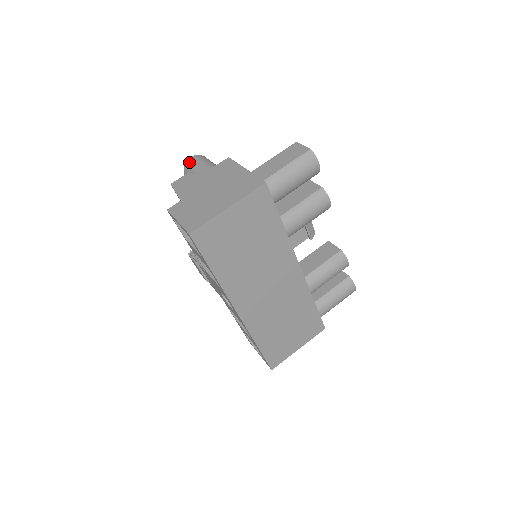
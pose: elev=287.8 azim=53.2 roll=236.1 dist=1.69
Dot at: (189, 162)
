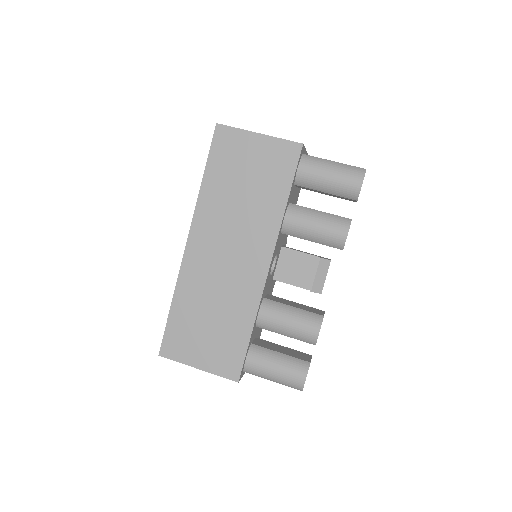
Dot at: occluded
